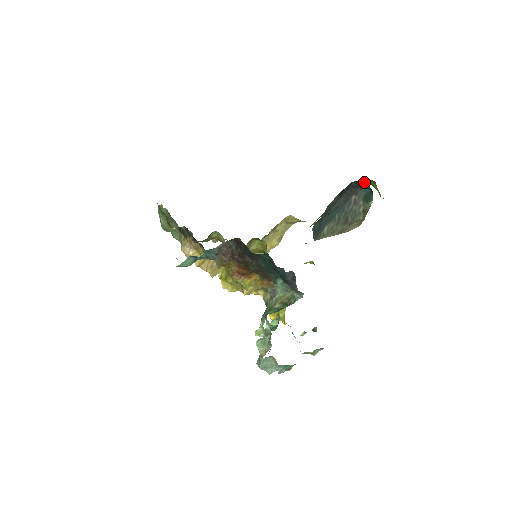
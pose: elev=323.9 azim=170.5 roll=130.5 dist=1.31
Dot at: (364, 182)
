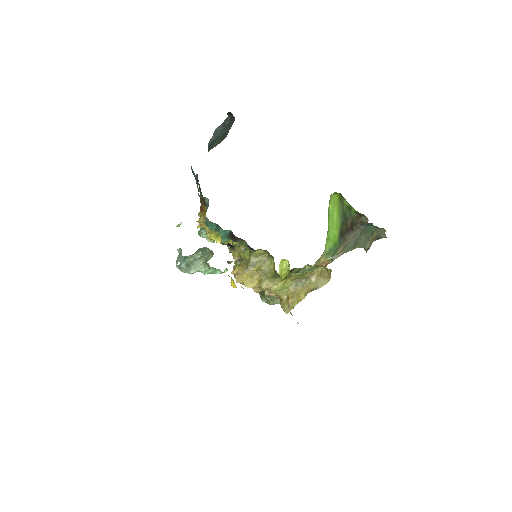
Dot at: (229, 112)
